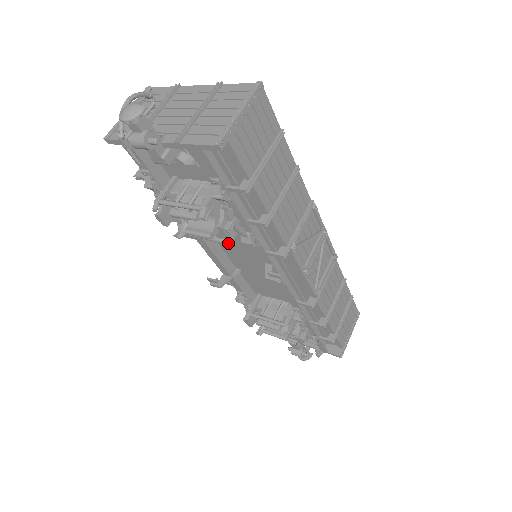
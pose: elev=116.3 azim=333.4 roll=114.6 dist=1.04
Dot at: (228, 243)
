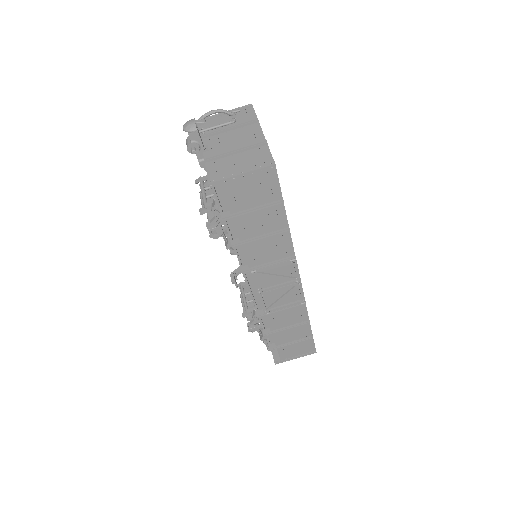
Dot at: (214, 236)
